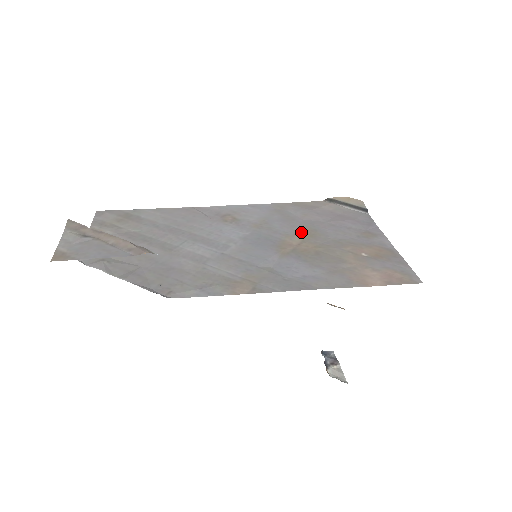
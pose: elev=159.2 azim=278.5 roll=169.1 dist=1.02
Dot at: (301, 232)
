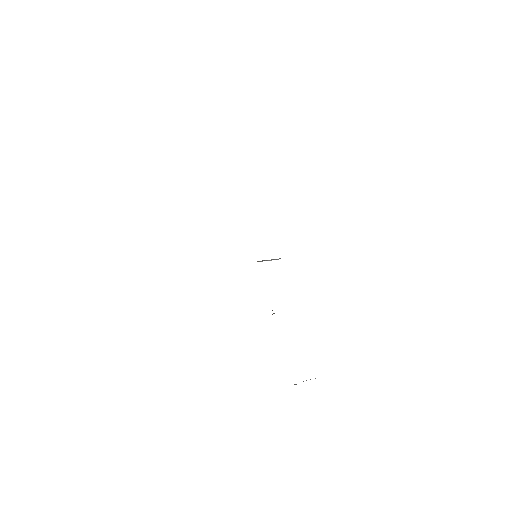
Dot at: occluded
